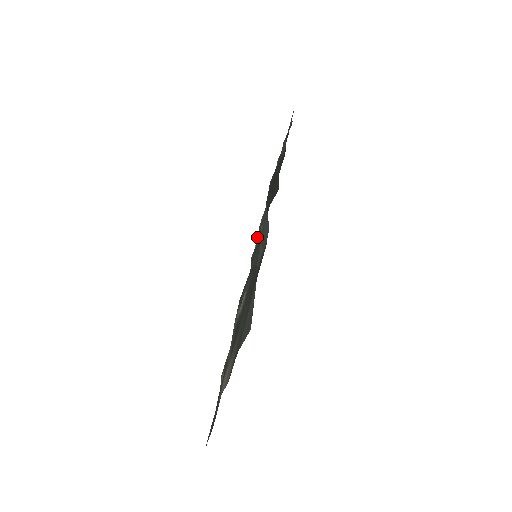
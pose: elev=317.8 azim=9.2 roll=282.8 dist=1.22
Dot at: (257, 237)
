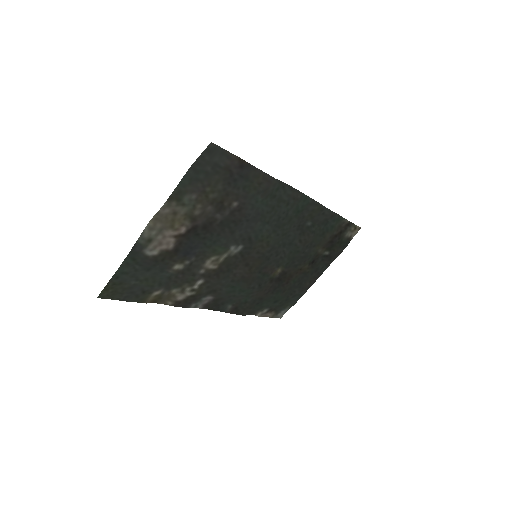
Dot at: (271, 311)
